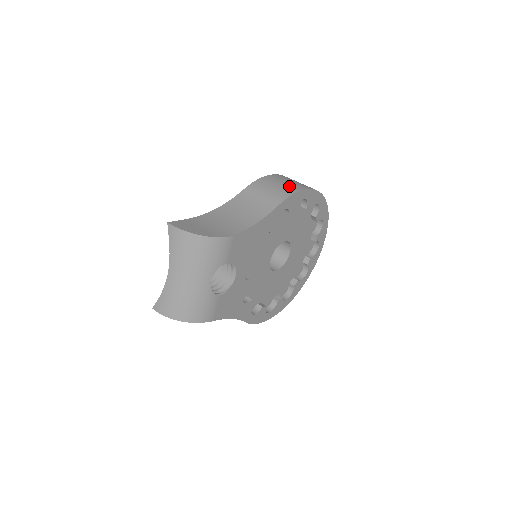
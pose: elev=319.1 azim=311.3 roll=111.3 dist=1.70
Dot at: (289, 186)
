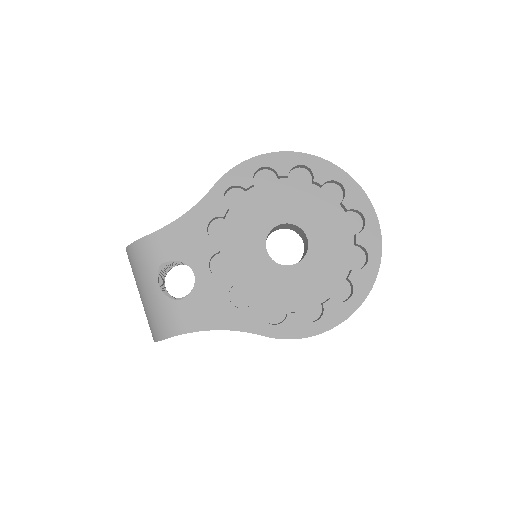
Dot at: occluded
